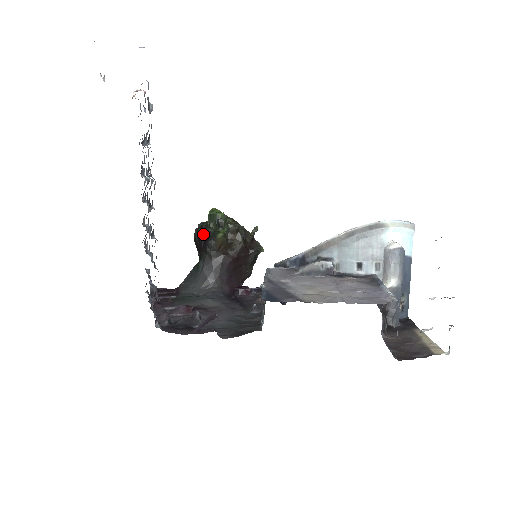
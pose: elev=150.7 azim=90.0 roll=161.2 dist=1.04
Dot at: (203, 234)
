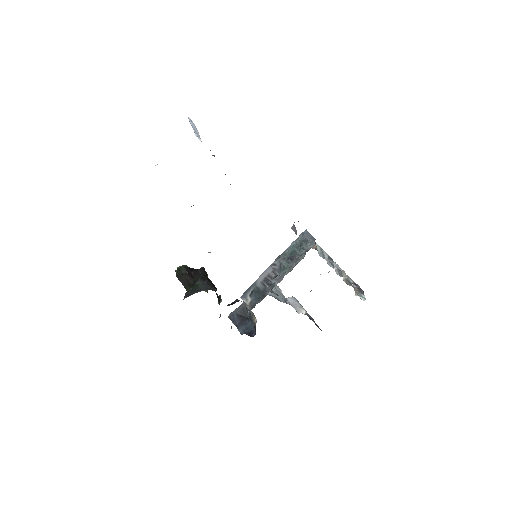
Dot at: (189, 268)
